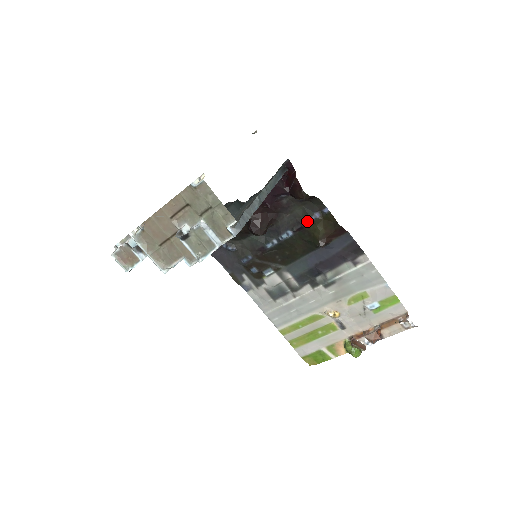
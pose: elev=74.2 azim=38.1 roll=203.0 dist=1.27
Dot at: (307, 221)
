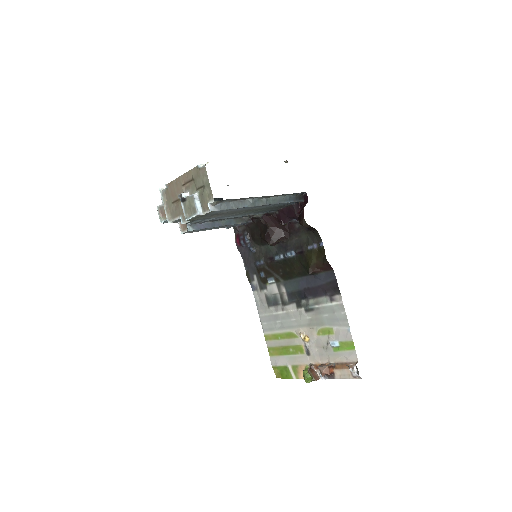
Dot at: (307, 248)
